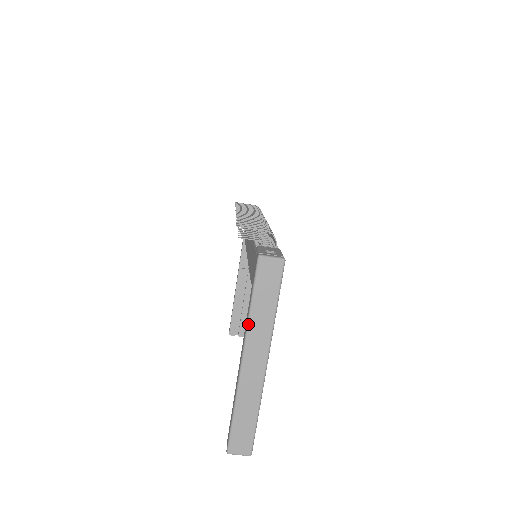
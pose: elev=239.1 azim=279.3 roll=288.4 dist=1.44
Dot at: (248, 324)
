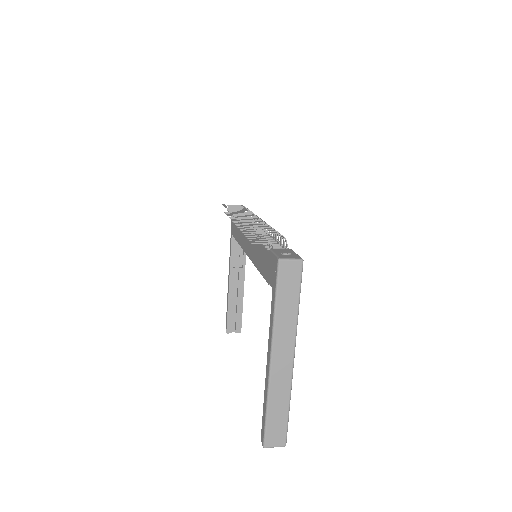
Dot at: (274, 325)
